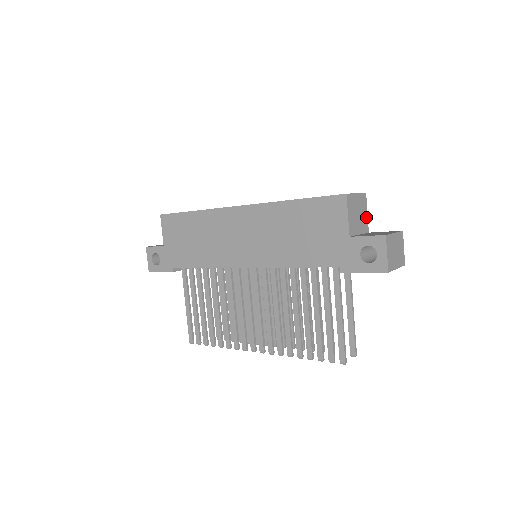
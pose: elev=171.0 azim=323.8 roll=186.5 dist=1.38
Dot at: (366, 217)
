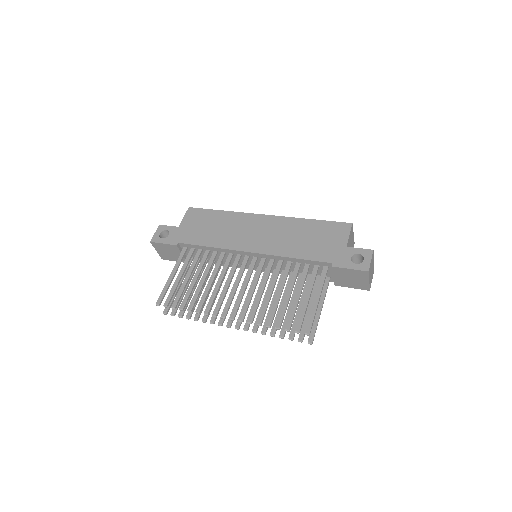
Dot at: occluded
